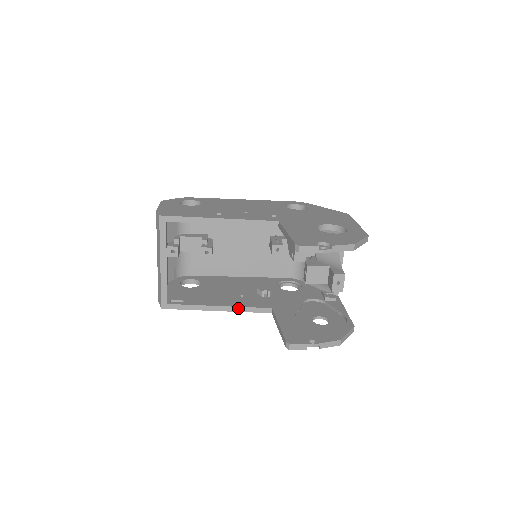
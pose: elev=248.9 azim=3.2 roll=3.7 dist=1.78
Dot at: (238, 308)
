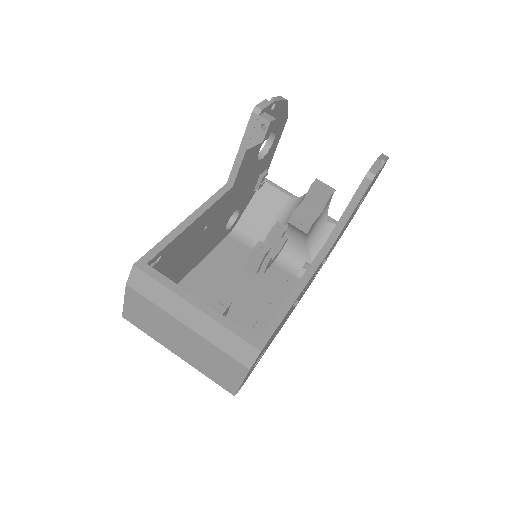
Dot at: (308, 271)
